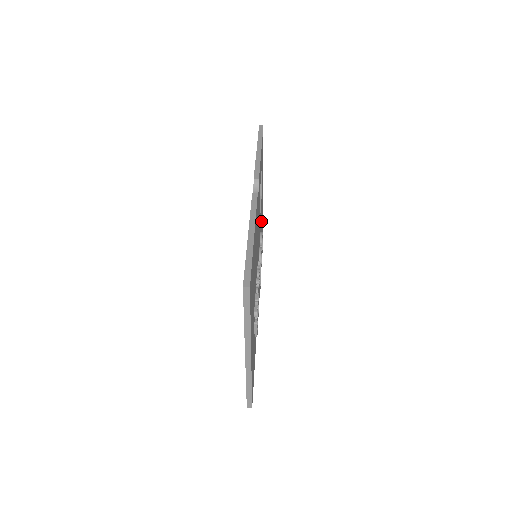
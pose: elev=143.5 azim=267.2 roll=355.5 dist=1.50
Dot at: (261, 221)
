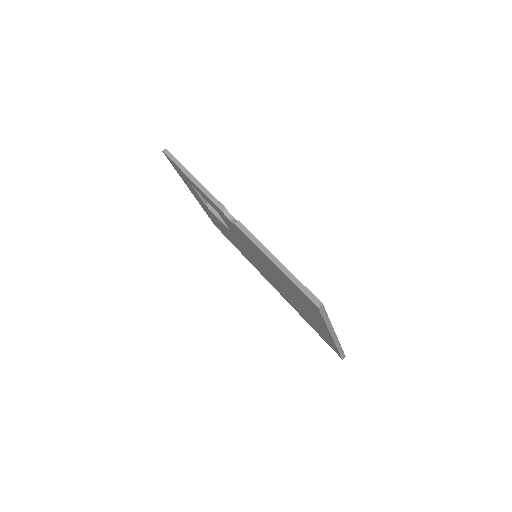
Dot at: occluded
